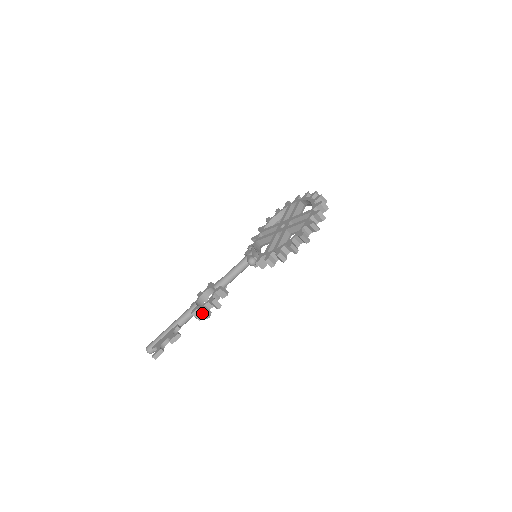
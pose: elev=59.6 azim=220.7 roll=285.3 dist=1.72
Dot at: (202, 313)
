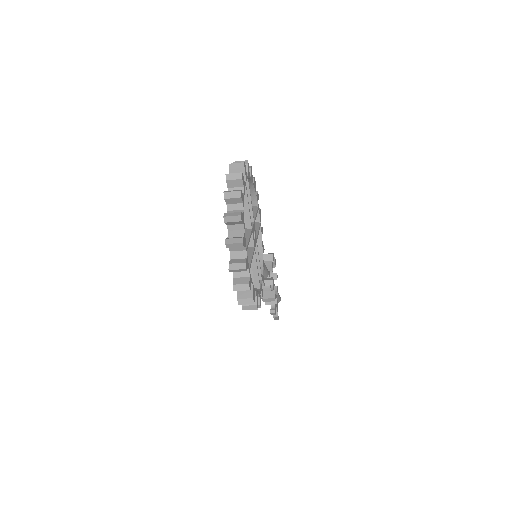
Dot at: (268, 304)
